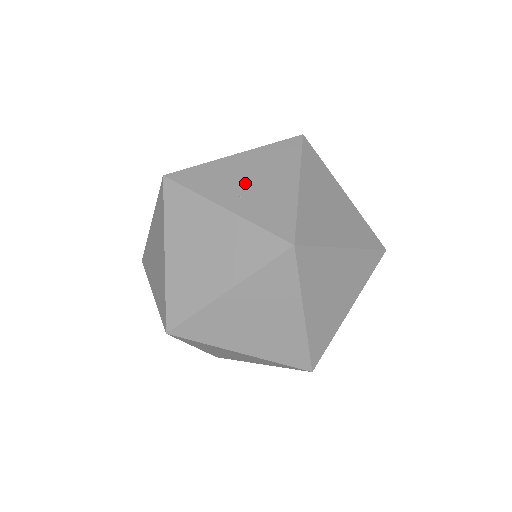
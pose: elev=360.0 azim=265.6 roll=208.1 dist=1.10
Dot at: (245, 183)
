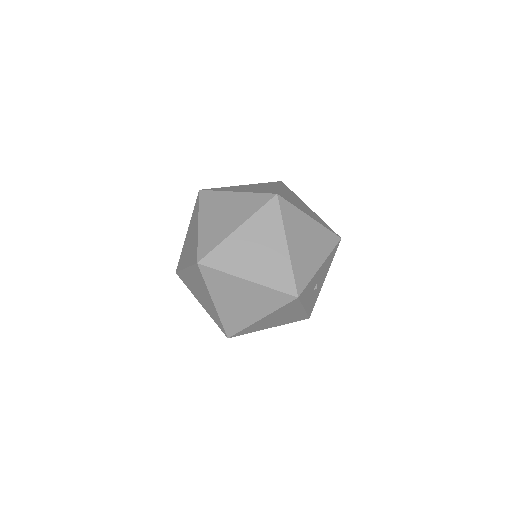
Dot at: (248, 188)
